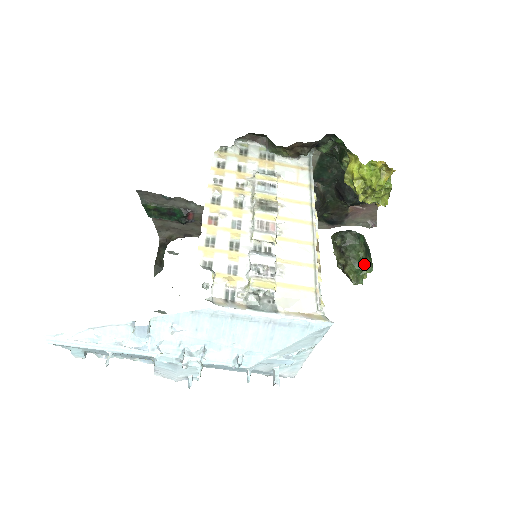
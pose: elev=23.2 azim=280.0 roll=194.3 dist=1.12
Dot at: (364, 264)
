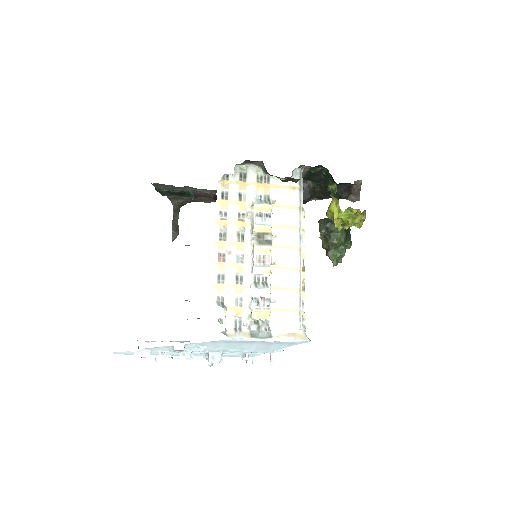
Dot at: (343, 249)
